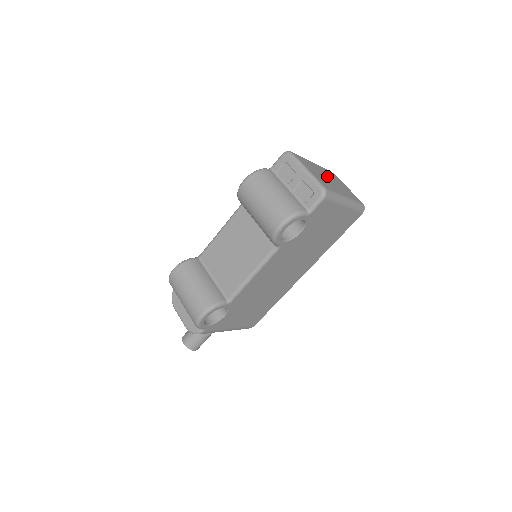
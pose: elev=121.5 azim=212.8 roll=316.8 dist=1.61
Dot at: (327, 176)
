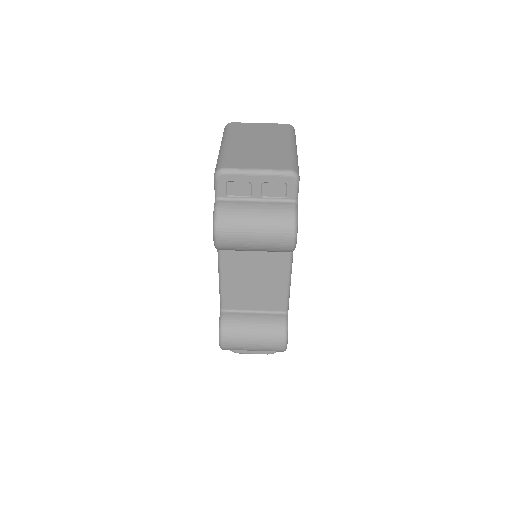
Dot at: (251, 142)
